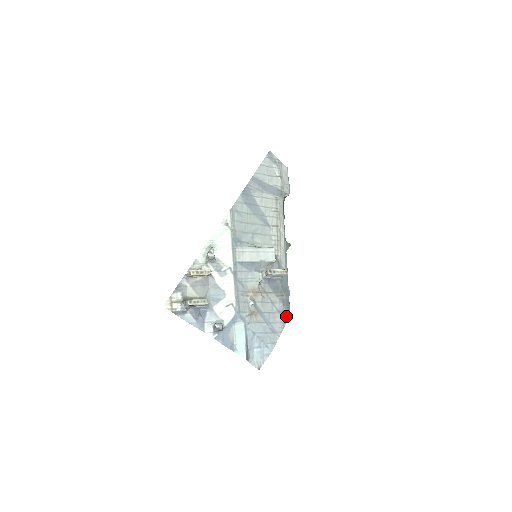
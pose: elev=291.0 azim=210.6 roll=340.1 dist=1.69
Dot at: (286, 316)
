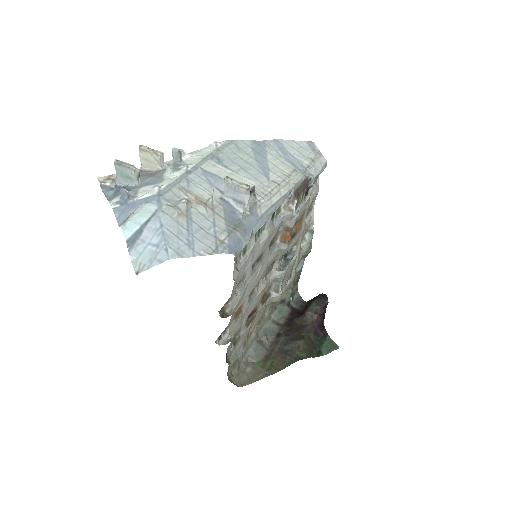
Dot at: (223, 249)
